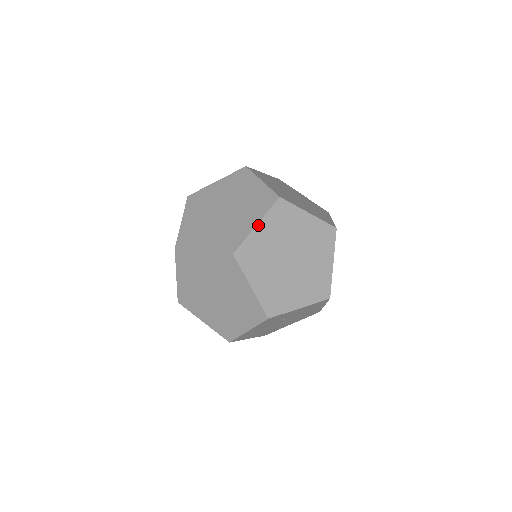
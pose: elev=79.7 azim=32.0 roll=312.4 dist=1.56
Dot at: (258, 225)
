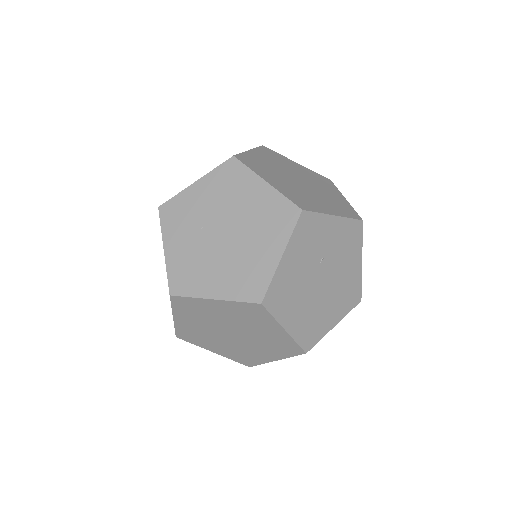
Dot at: (250, 151)
